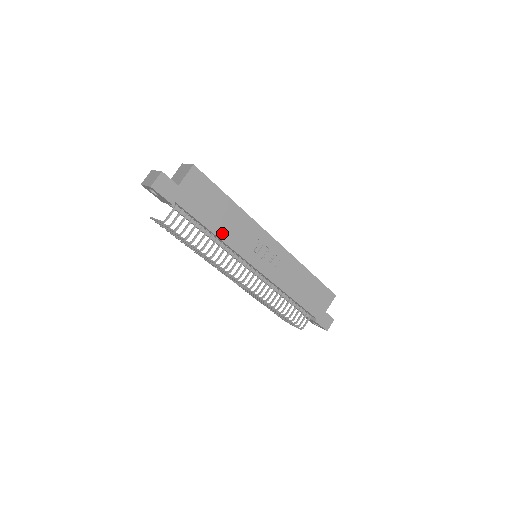
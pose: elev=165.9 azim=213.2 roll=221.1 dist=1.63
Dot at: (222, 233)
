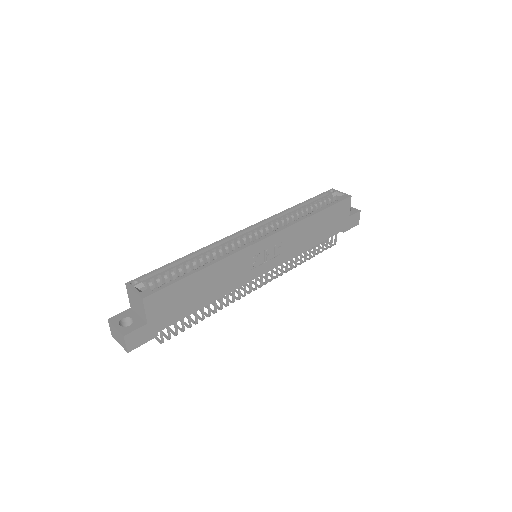
Dot at: (216, 295)
